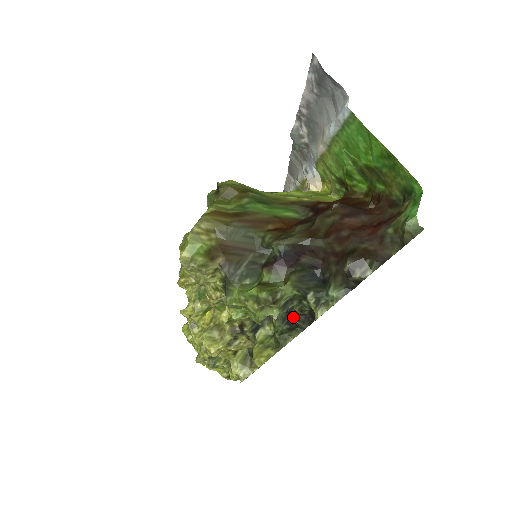
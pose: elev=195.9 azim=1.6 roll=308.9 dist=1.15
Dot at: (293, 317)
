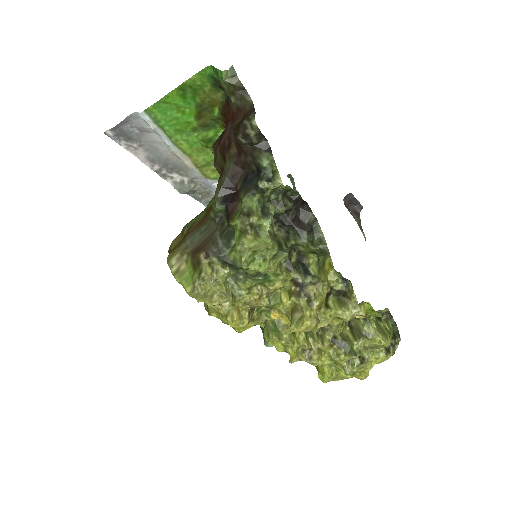
Dot at: (297, 224)
